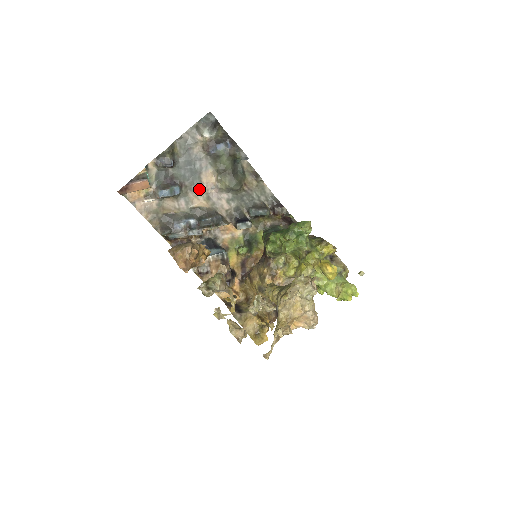
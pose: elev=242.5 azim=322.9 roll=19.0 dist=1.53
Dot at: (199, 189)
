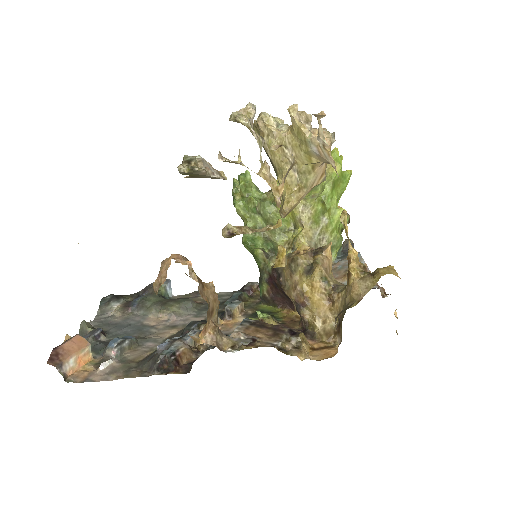
Dot at: (155, 330)
